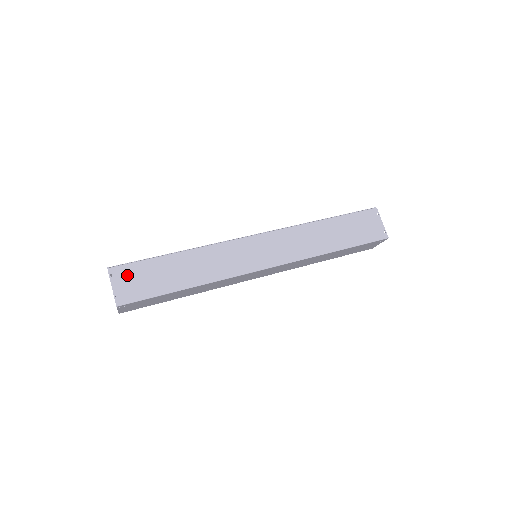
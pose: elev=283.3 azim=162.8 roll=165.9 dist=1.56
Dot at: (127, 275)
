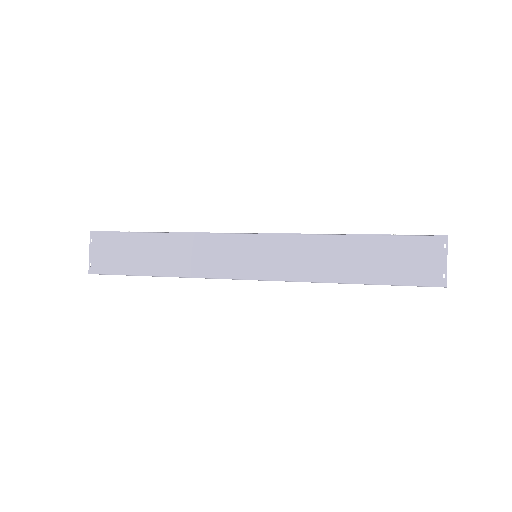
Dot at: (105, 244)
